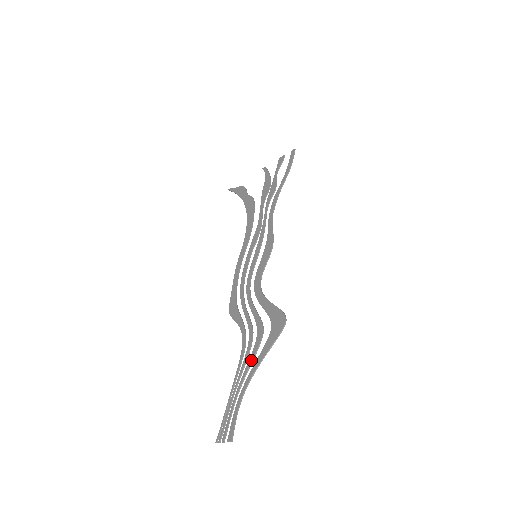
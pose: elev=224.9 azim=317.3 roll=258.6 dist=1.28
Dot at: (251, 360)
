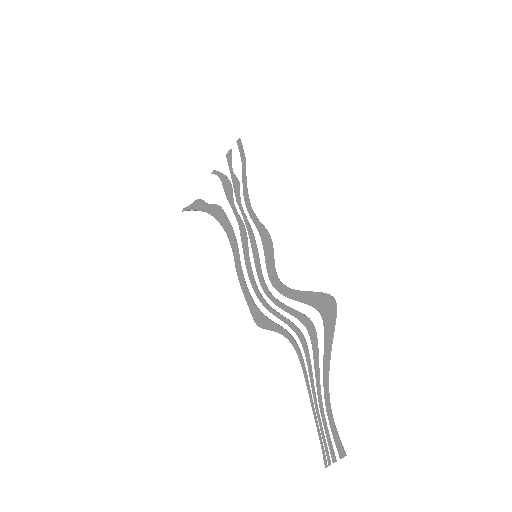
Dot at: (317, 359)
